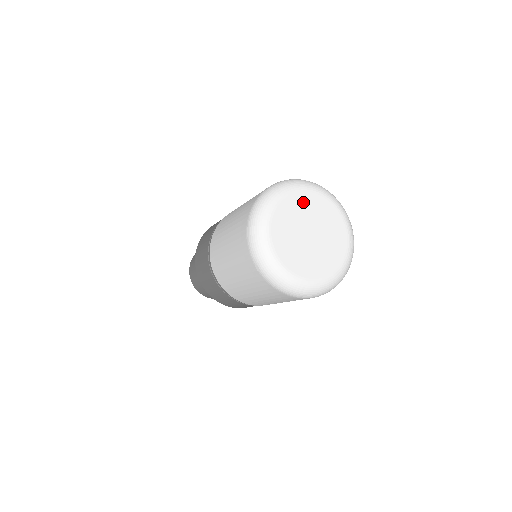
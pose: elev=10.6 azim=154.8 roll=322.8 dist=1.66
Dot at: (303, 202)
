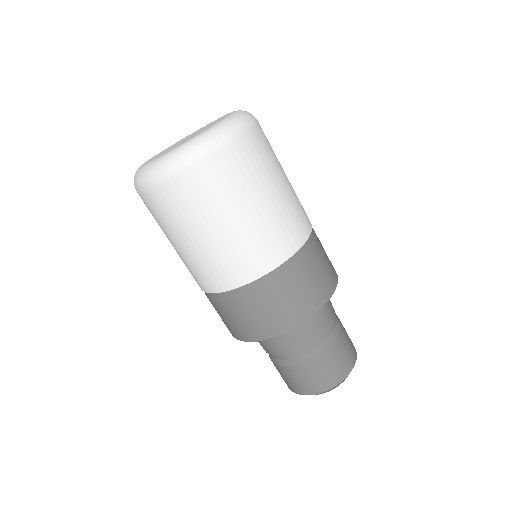
Dot at: occluded
